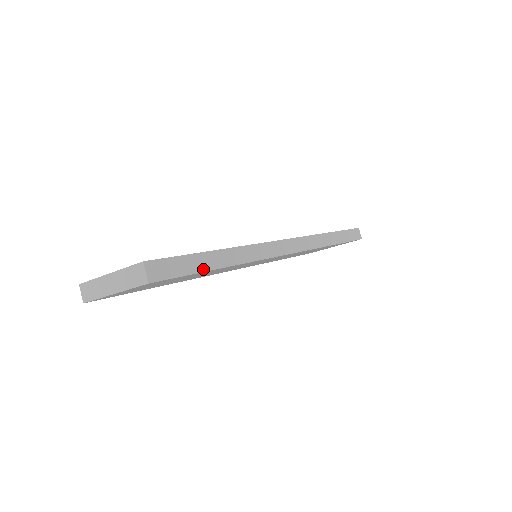
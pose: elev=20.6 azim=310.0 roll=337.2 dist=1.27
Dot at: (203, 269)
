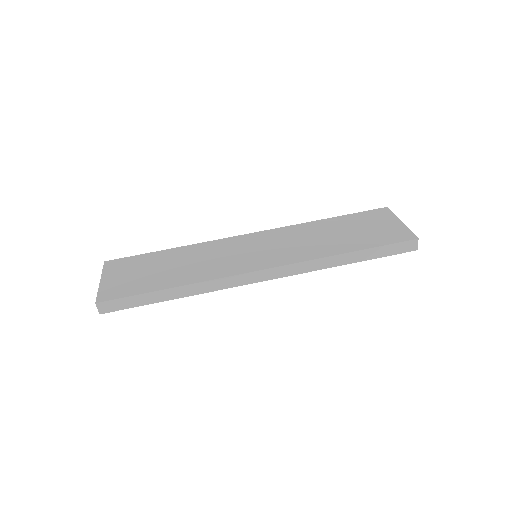
Dot at: (150, 302)
